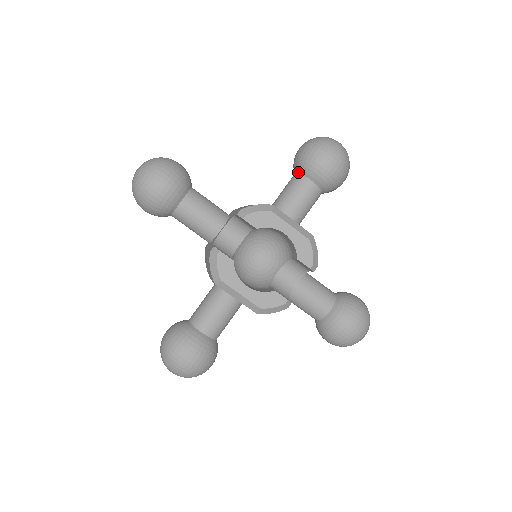
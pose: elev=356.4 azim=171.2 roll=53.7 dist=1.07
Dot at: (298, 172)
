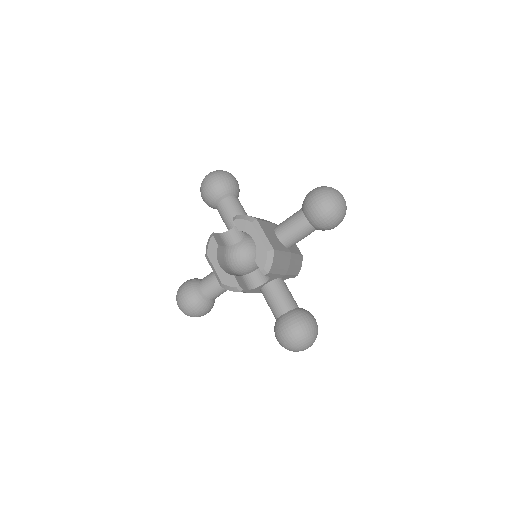
Dot at: (302, 207)
